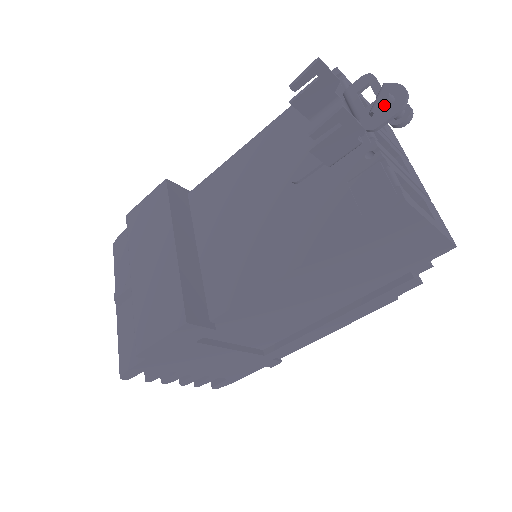
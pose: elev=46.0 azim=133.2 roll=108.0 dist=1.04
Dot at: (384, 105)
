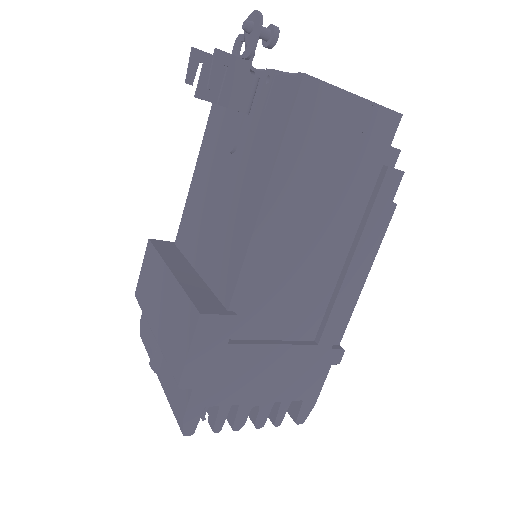
Dot at: (248, 31)
